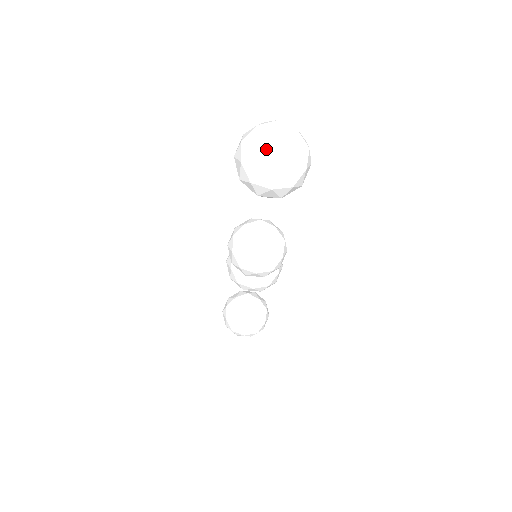
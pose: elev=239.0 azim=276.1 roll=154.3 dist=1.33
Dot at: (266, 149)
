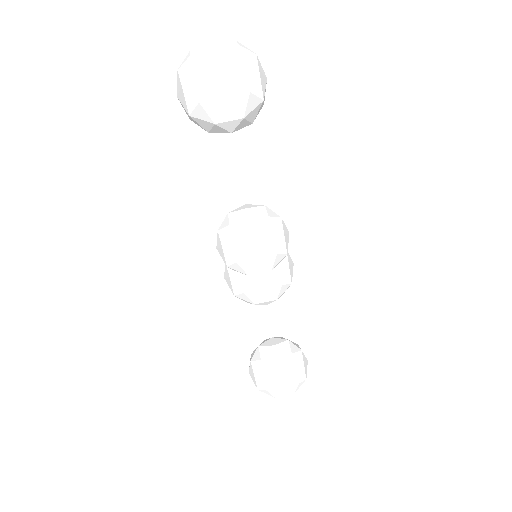
Dot at: (203, 55)
